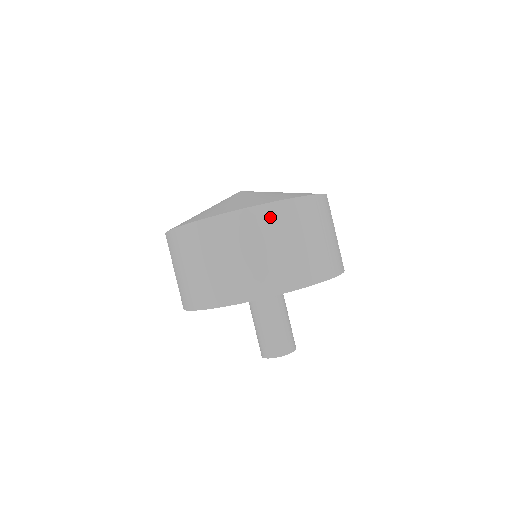
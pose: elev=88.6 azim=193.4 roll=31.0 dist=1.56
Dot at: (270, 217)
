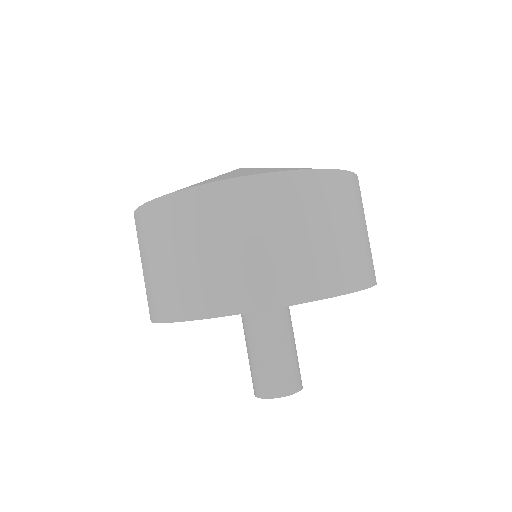
Dot at: (355, 189)
